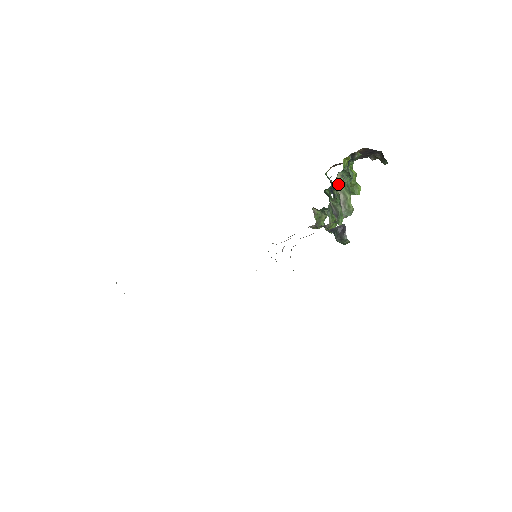
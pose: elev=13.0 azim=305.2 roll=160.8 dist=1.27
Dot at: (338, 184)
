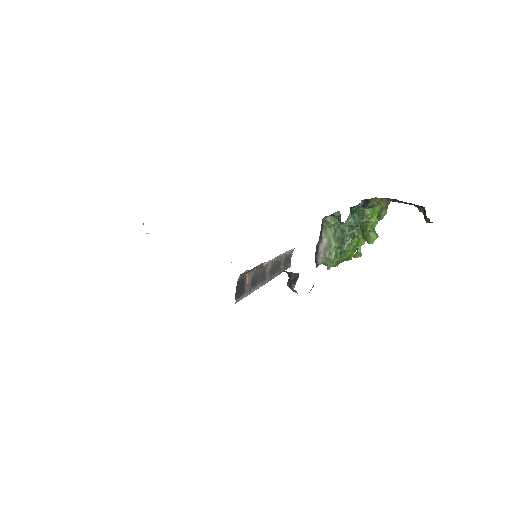
Dot at: (326, 227)
